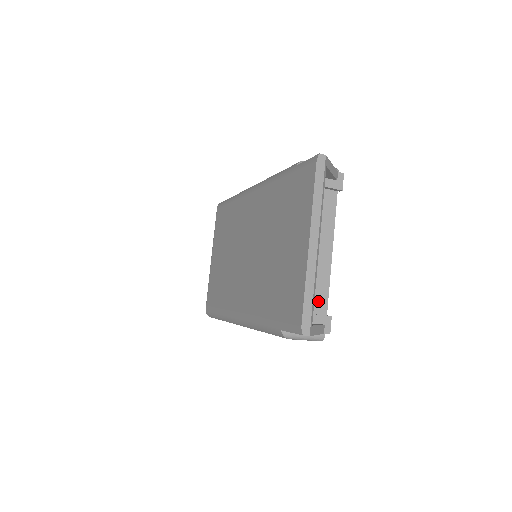
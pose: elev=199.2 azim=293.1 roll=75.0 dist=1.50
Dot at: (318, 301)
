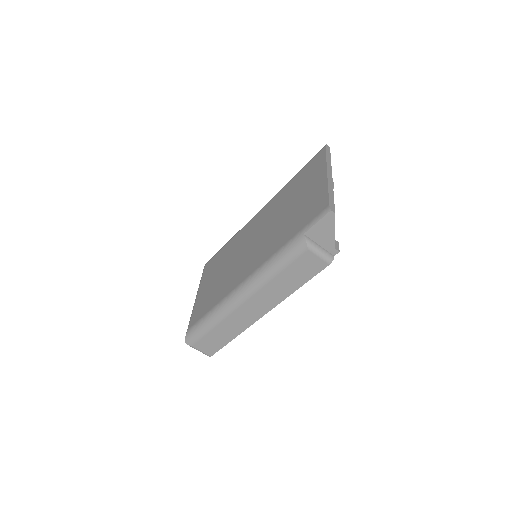
Dot at: occluded
